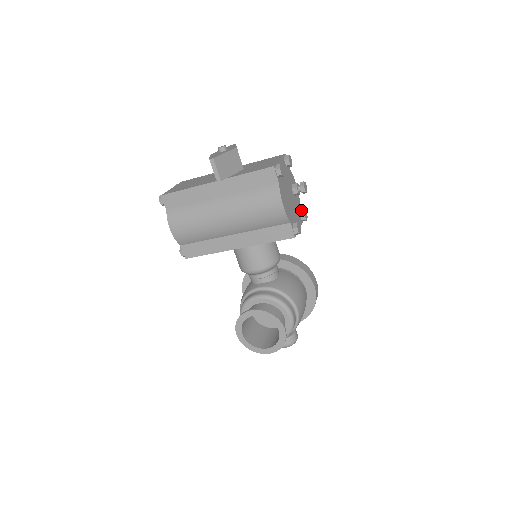
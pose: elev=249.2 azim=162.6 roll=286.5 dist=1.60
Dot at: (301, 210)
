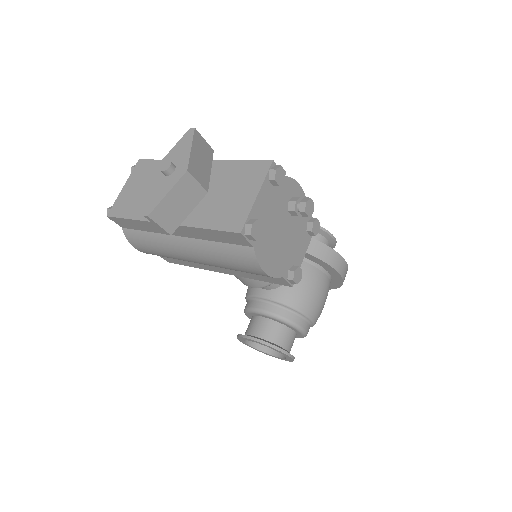
Dot at: (308, 223)
